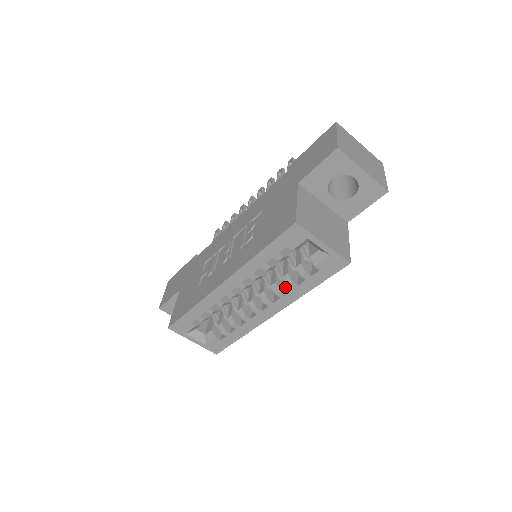
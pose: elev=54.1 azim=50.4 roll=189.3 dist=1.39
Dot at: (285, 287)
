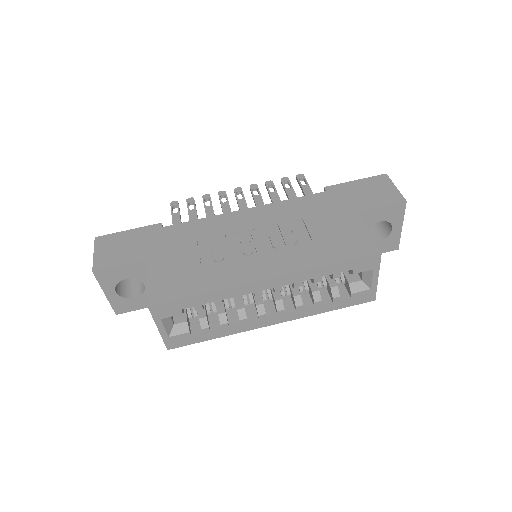
Dot at: occluded
